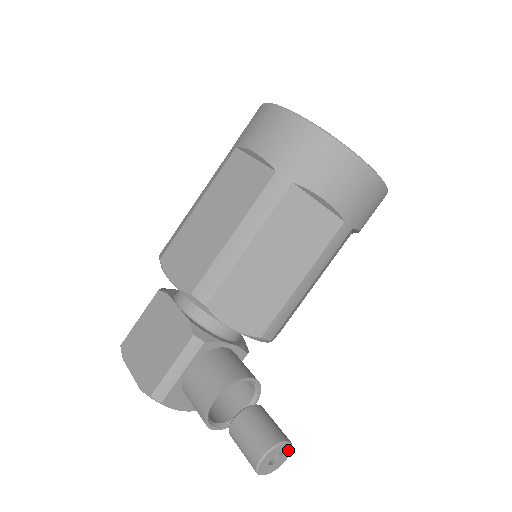
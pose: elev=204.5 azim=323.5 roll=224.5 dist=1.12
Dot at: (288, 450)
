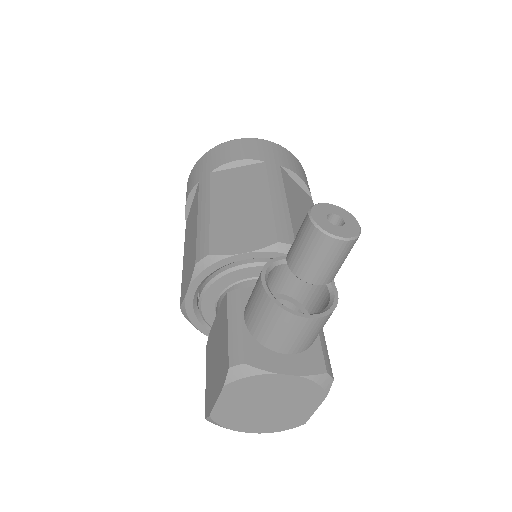
Dot at: (345, 214)
